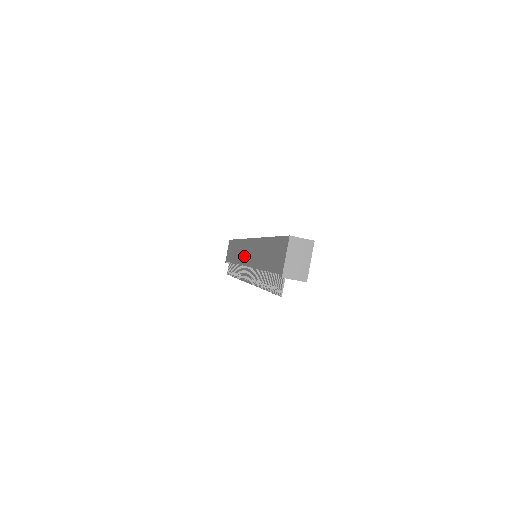
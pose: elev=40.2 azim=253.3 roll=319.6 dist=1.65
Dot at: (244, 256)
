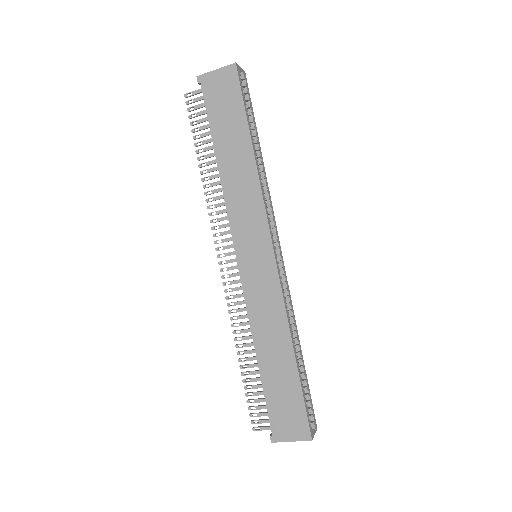
Dot at: (245, 237)
